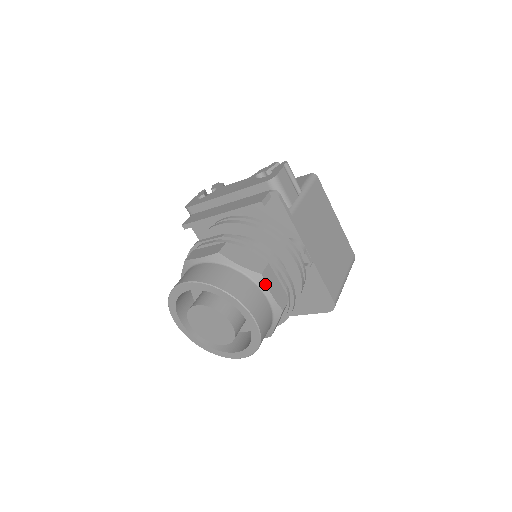
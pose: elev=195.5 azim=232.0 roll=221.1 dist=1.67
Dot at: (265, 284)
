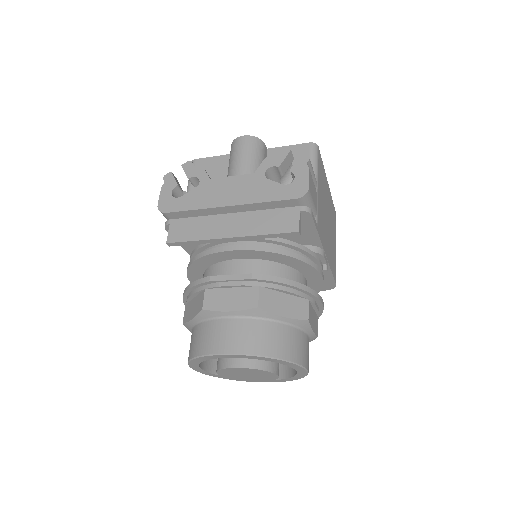
Dot at: (310, 327)
